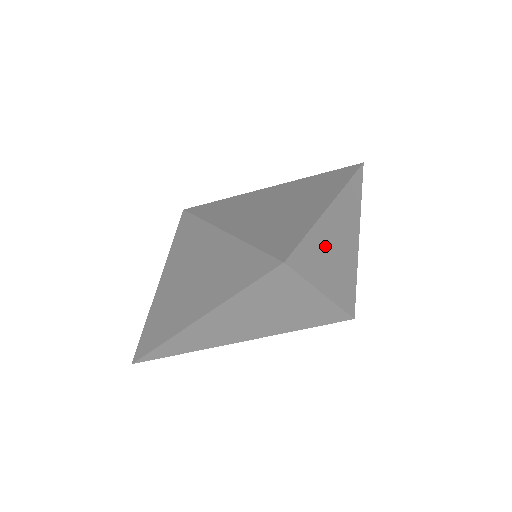
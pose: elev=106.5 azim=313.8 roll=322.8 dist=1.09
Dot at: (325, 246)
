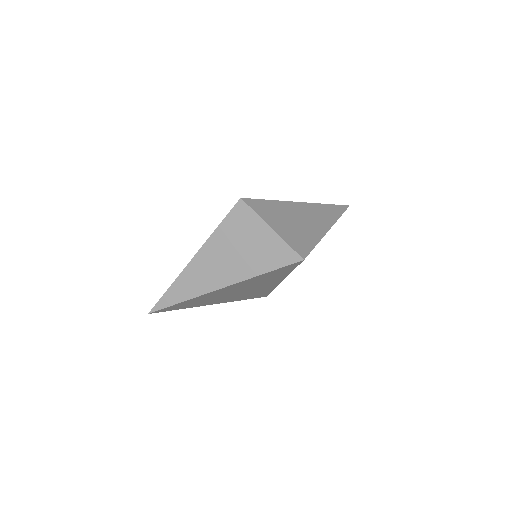
Dot at: (286, 214)
